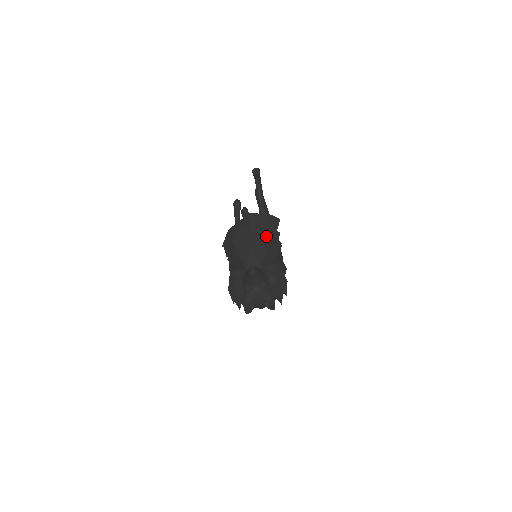
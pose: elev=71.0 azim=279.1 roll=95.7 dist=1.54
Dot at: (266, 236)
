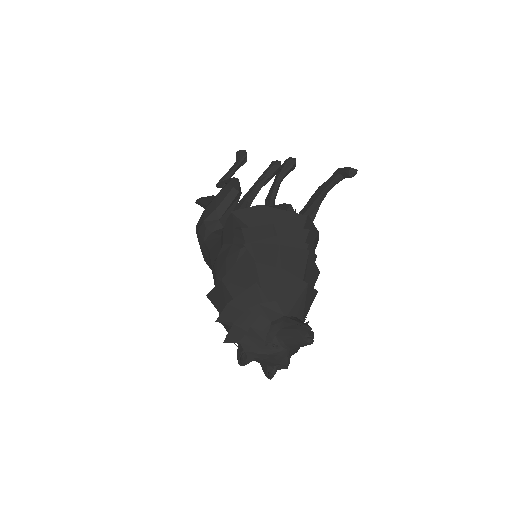
Dot at: (317, 272)
